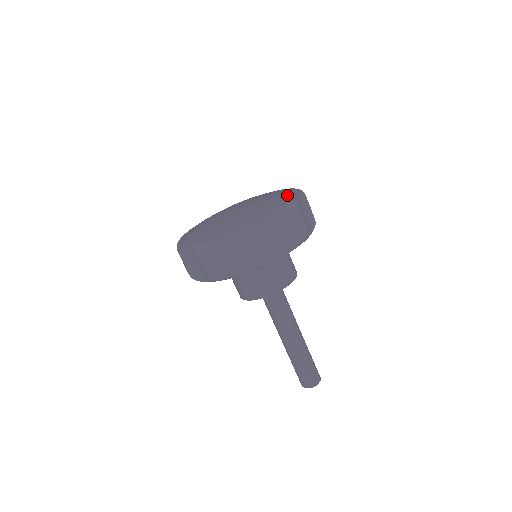
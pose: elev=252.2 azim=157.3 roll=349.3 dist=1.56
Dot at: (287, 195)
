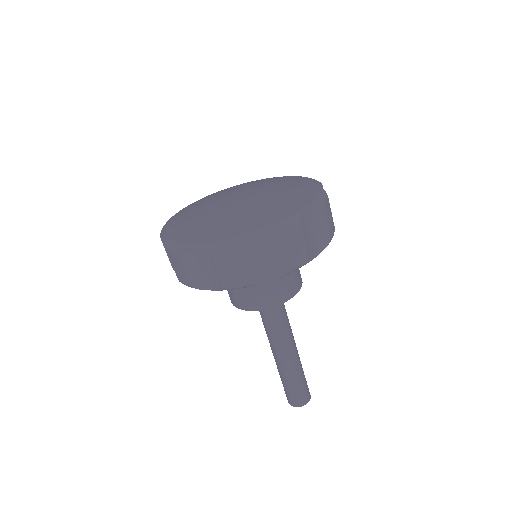
Dot at: (297, 200)
